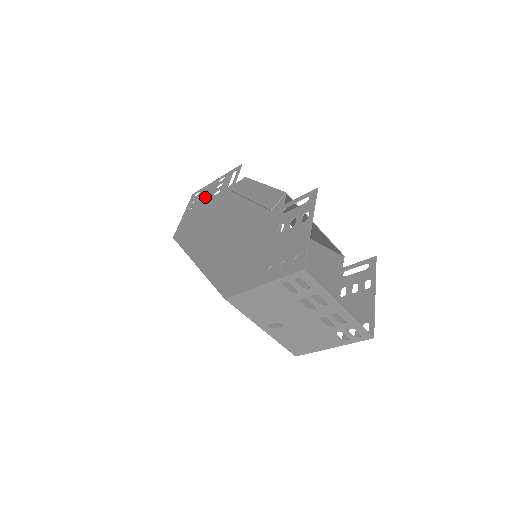
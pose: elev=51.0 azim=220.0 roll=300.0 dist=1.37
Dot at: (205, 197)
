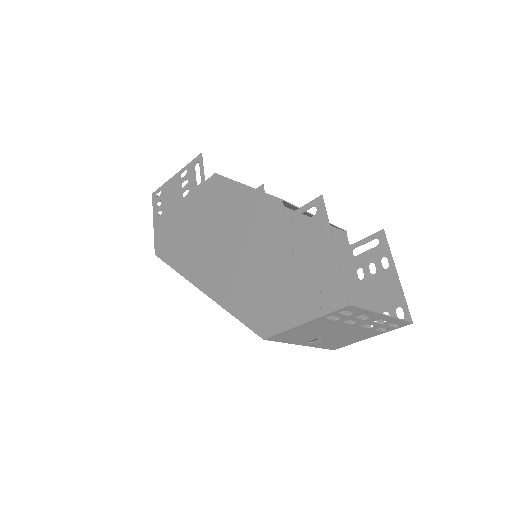
Dot at: (172, 199)
